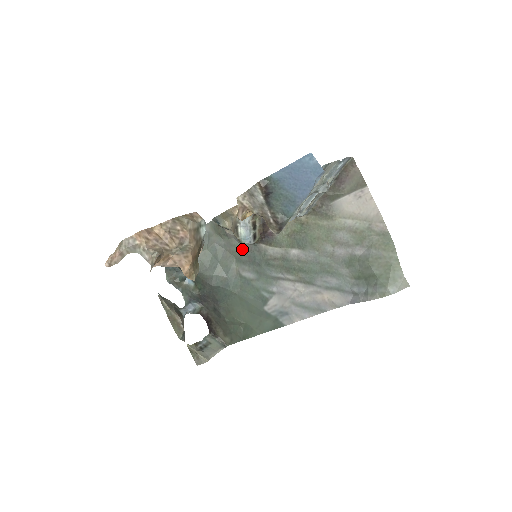
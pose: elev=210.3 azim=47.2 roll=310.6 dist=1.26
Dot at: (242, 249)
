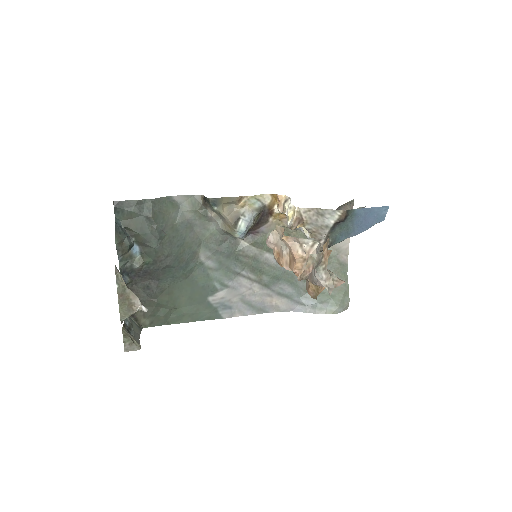
Dot at: (216, 236)
